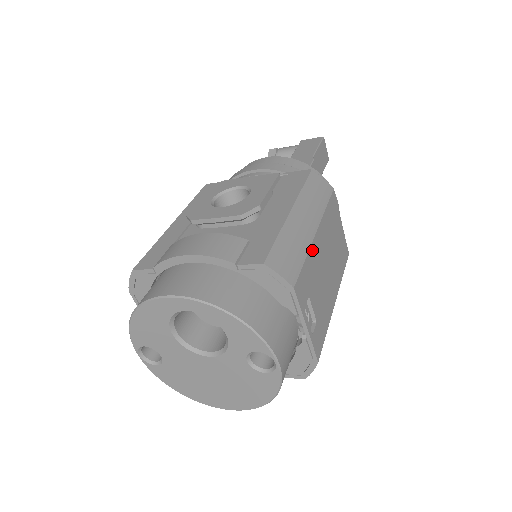
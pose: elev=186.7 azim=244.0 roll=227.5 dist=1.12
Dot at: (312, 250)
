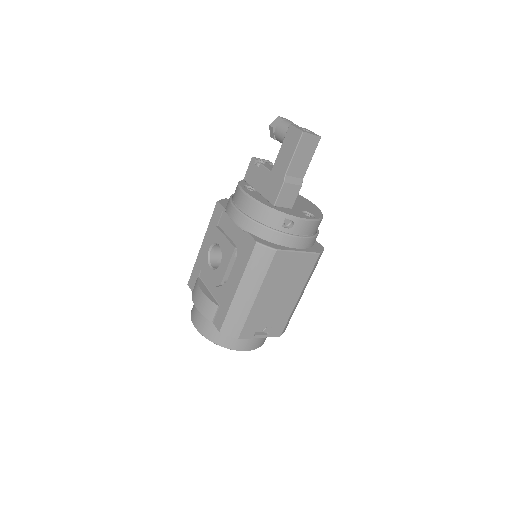
Dot at: (254, 309)
